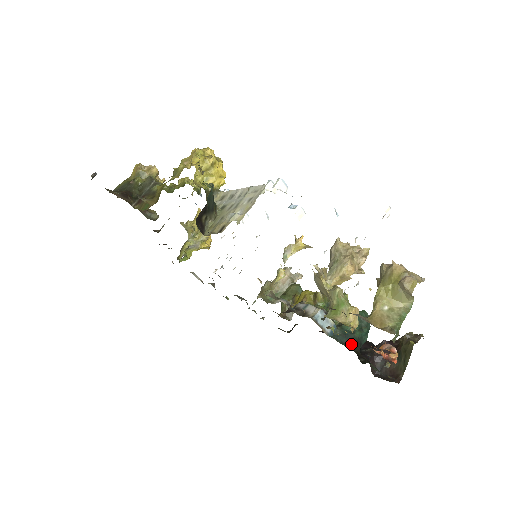
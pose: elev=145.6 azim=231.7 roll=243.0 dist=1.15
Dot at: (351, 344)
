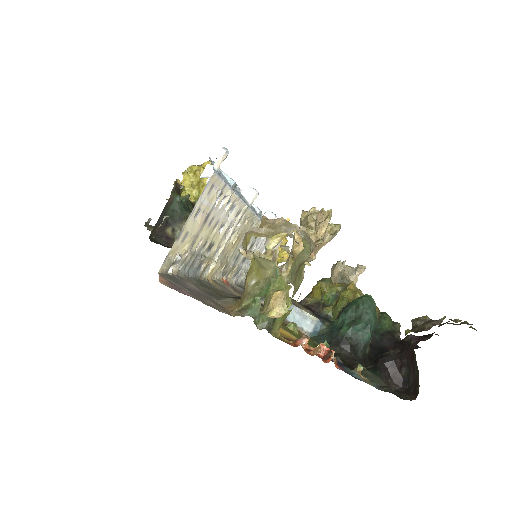
Dot at: (323, 343)
